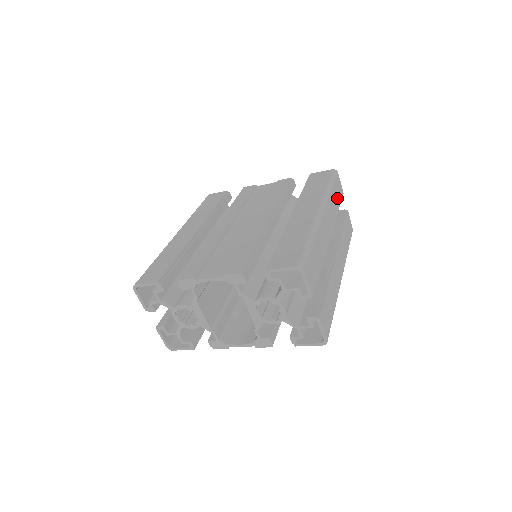
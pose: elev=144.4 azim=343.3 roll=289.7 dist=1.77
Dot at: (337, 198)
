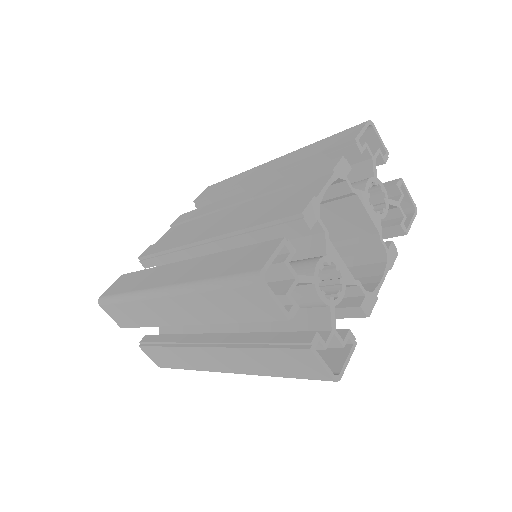
Dot at: occluded
